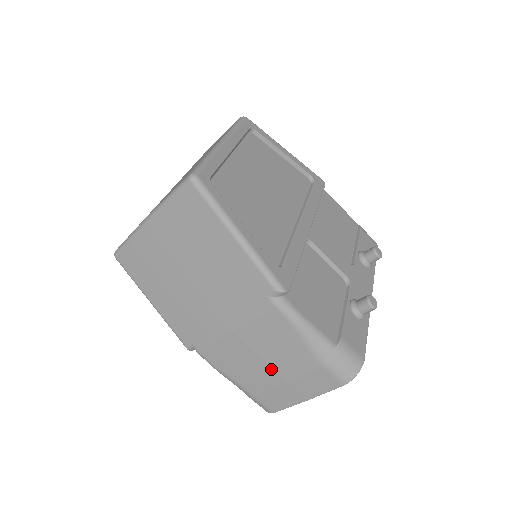
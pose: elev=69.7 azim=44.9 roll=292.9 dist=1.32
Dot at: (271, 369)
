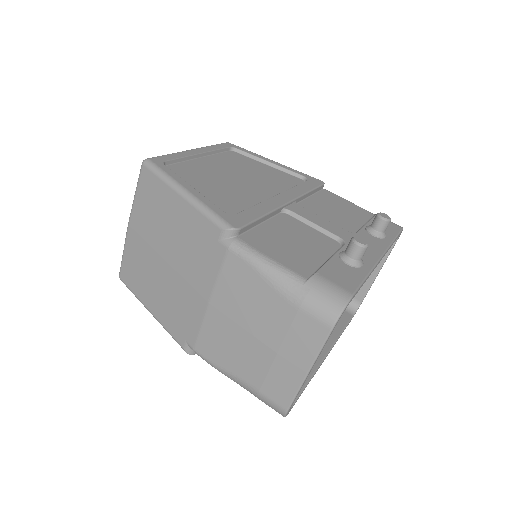
Dot at: (256, 338)
